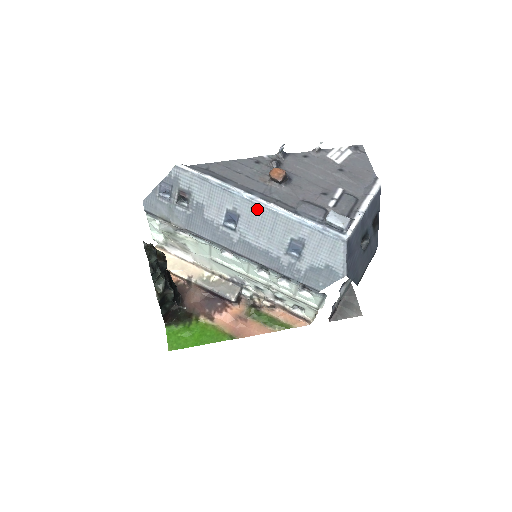
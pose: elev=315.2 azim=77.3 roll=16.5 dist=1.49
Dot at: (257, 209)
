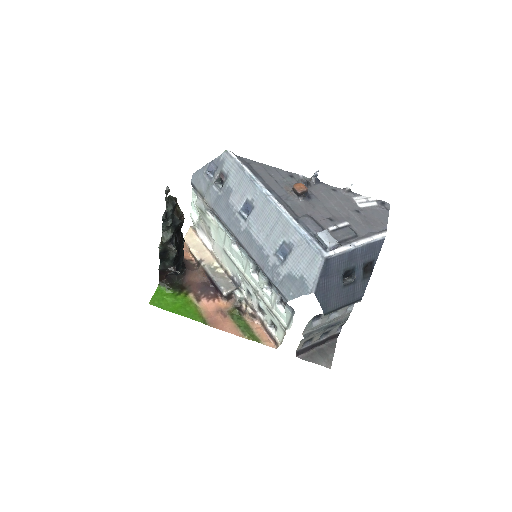
Dot at: (268, 205)
